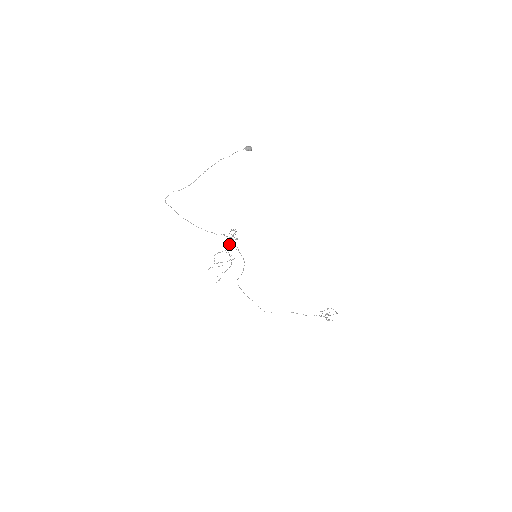
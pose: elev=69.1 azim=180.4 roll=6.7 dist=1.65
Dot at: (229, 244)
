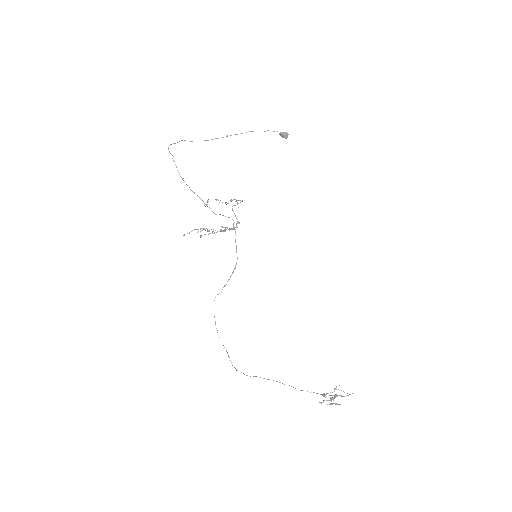
Dot at: (232, 200)
